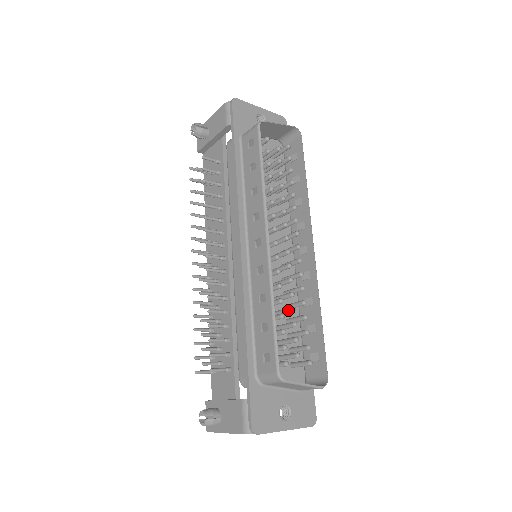
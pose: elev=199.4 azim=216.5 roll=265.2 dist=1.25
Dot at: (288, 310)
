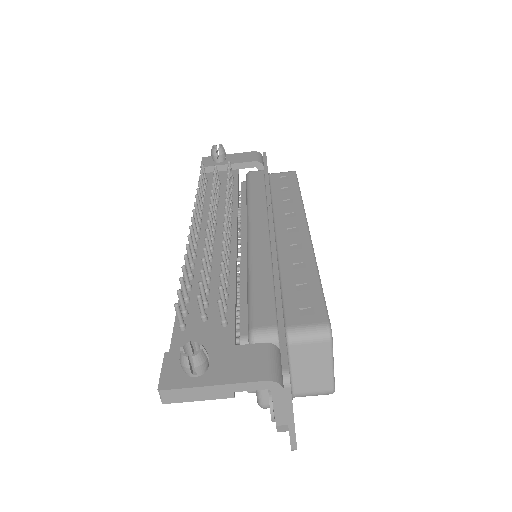
Dot at: occluded
